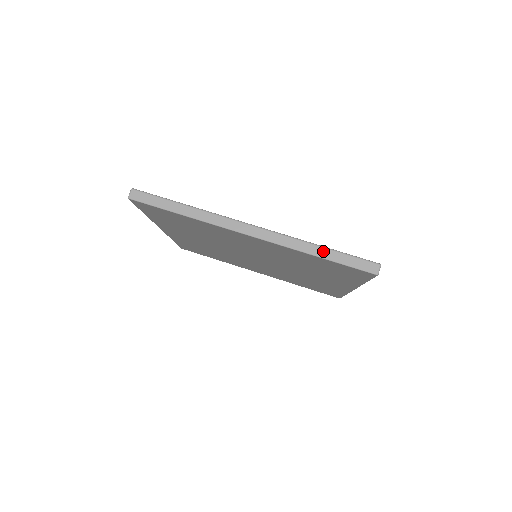
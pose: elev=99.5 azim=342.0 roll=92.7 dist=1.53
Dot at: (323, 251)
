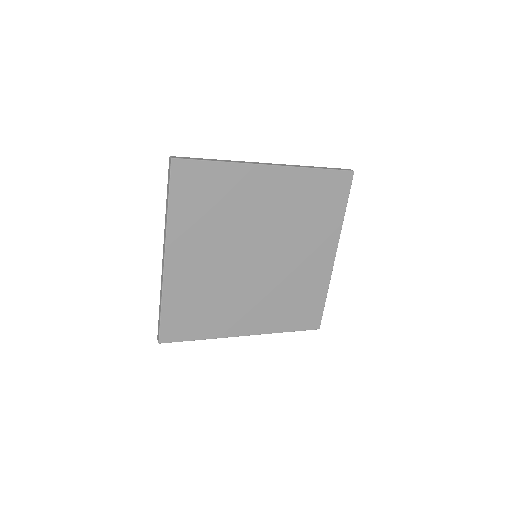
Dot at: (317, 167)
